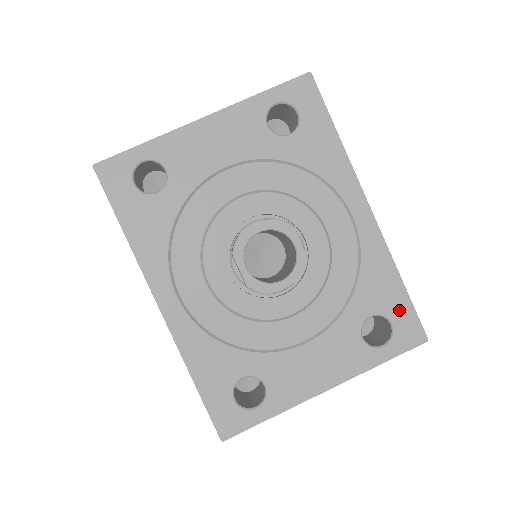
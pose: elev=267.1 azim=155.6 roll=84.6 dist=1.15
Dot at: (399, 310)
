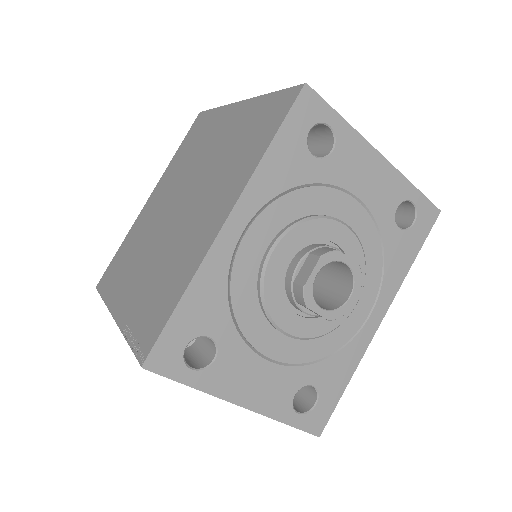
Dot at: (328, 400)
